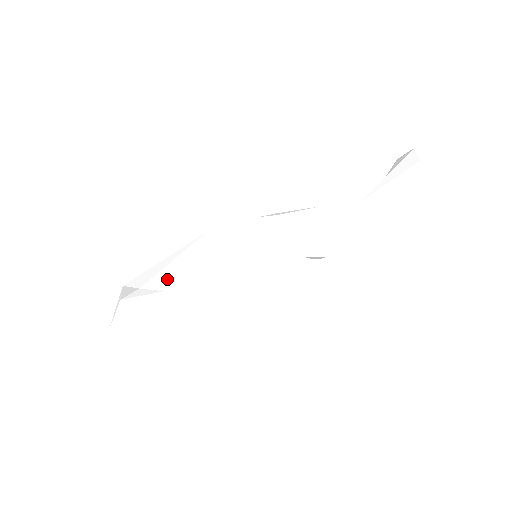
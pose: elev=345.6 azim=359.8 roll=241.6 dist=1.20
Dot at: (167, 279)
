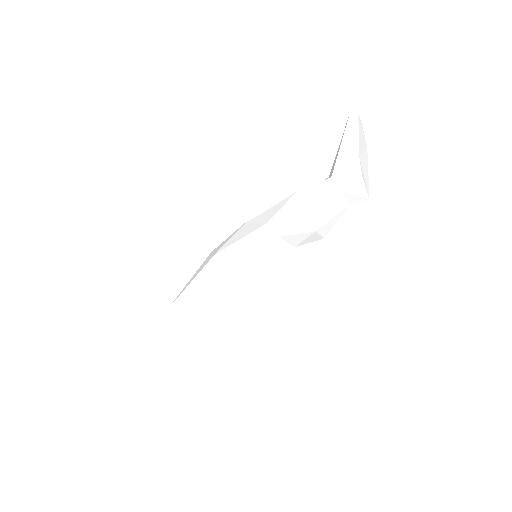
Dot at: occluded
